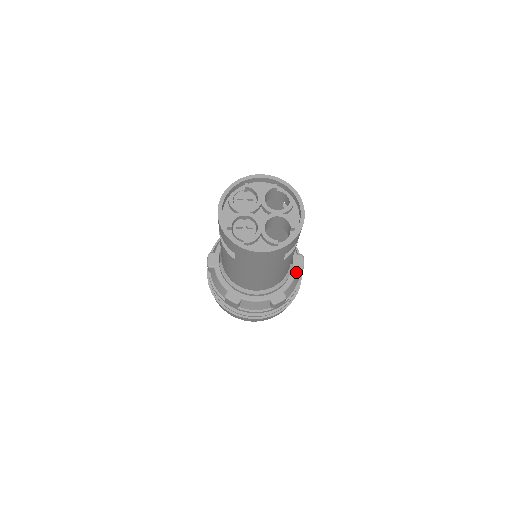
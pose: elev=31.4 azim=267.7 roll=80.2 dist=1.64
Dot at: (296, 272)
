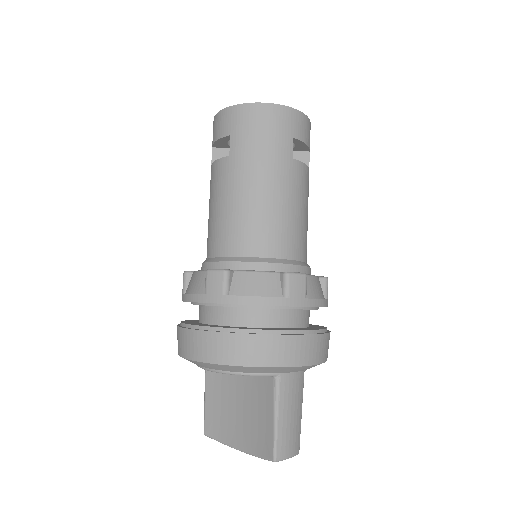
Dot at: (317, 277)
